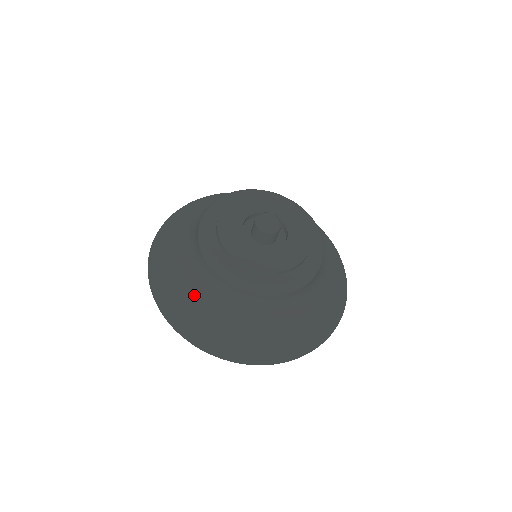
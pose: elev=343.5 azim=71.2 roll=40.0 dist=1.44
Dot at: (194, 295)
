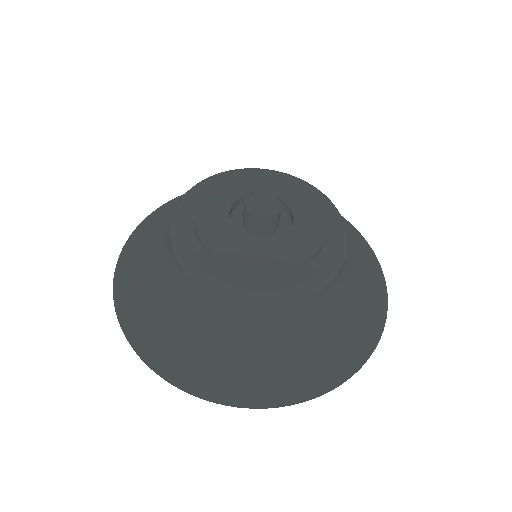
Dot at: (181, 325)
